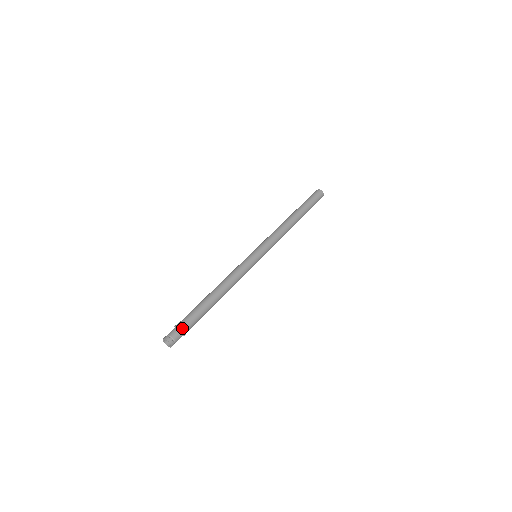
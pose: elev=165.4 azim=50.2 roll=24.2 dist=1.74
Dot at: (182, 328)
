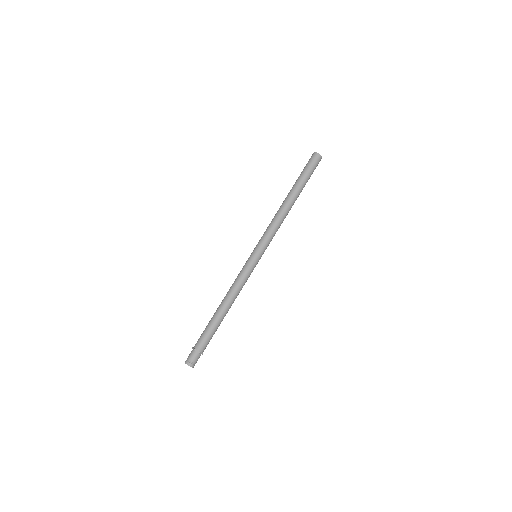
Dot at: (193, 349)
